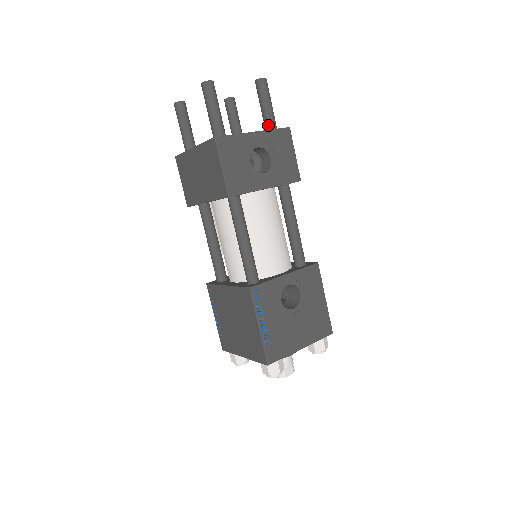
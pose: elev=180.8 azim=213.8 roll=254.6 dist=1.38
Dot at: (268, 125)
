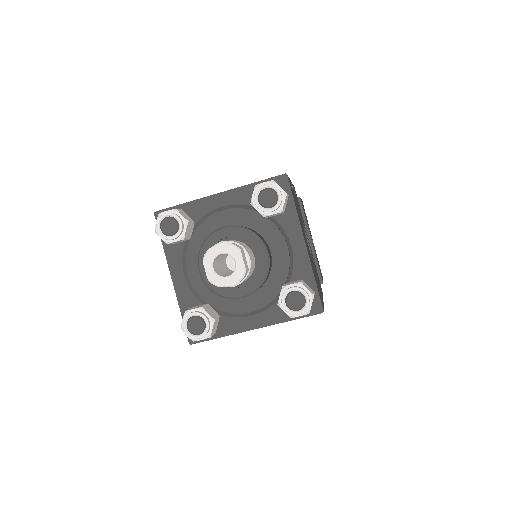
Dot at: occluded
